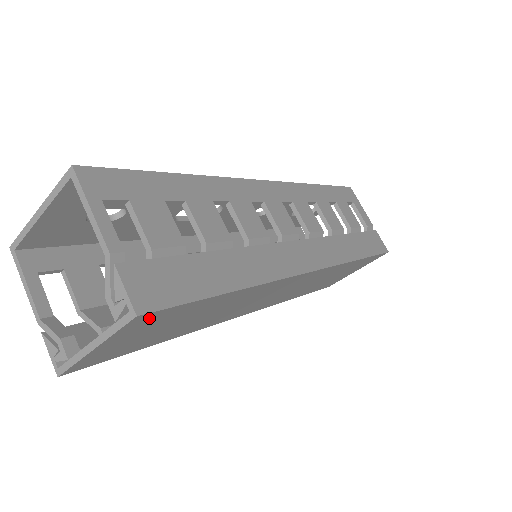
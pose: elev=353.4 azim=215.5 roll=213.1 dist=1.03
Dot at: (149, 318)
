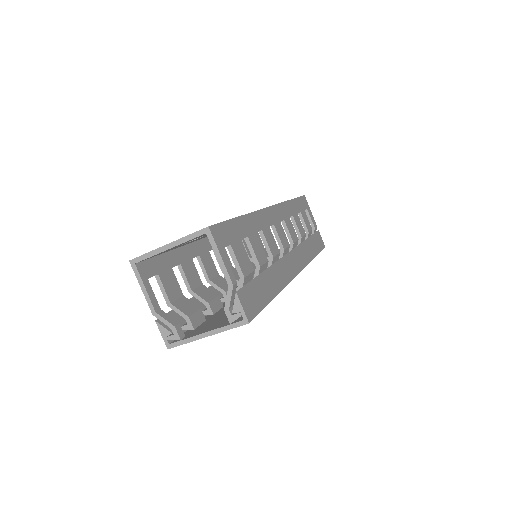
Dot at: occluded
